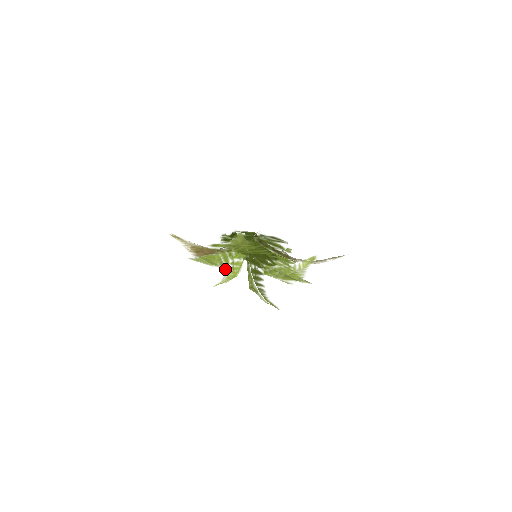
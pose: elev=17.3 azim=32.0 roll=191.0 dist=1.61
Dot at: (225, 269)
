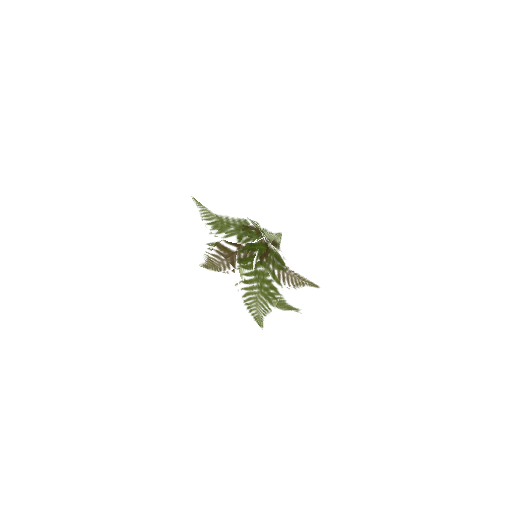
Dot at: occluded
